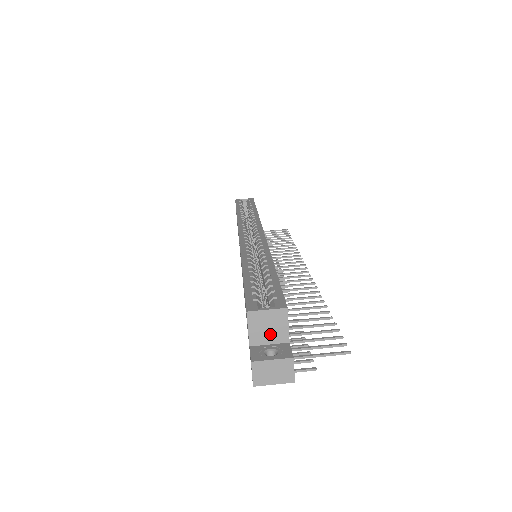
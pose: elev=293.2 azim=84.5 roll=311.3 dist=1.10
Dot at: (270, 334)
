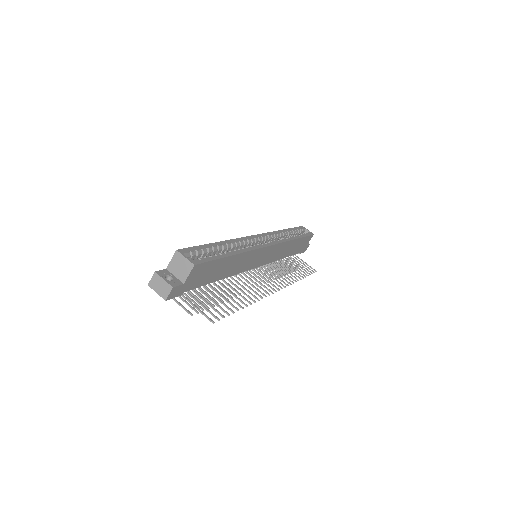
Dot at: (179, 271)
